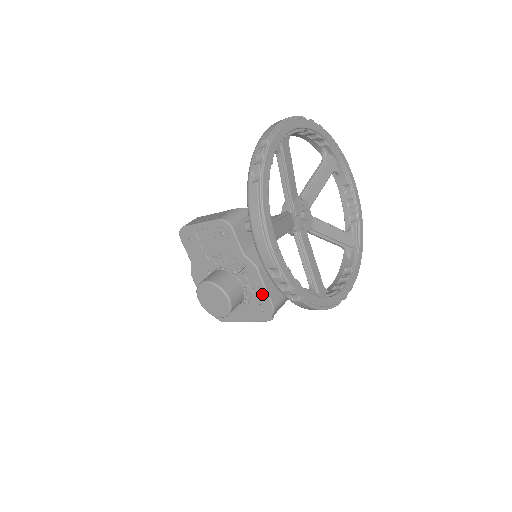
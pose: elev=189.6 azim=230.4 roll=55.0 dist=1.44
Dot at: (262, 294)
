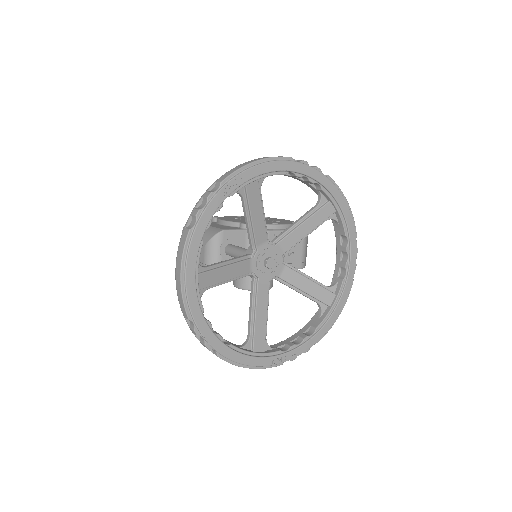
Dot at: occluded
